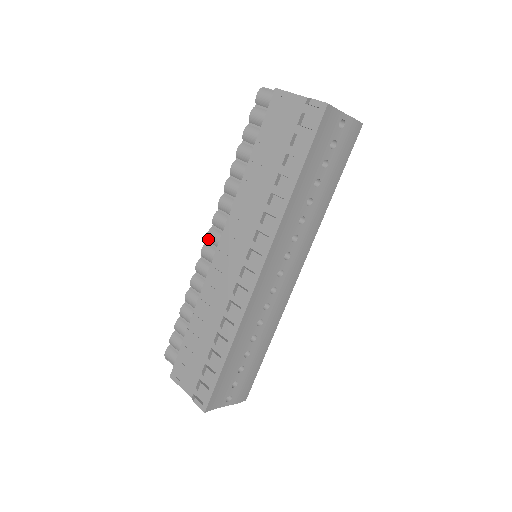
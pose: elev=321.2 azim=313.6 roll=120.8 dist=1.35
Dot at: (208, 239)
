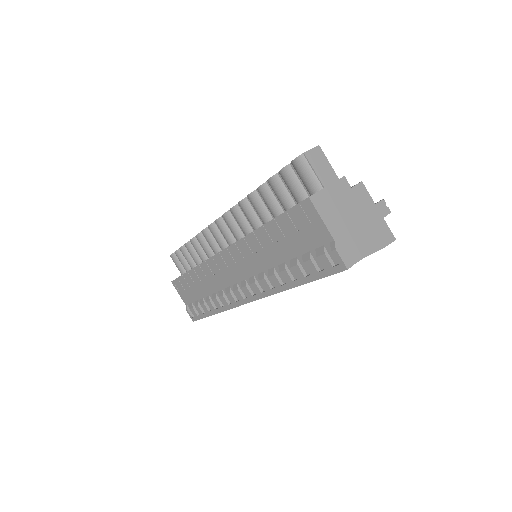
Dot at: (216, 223)
